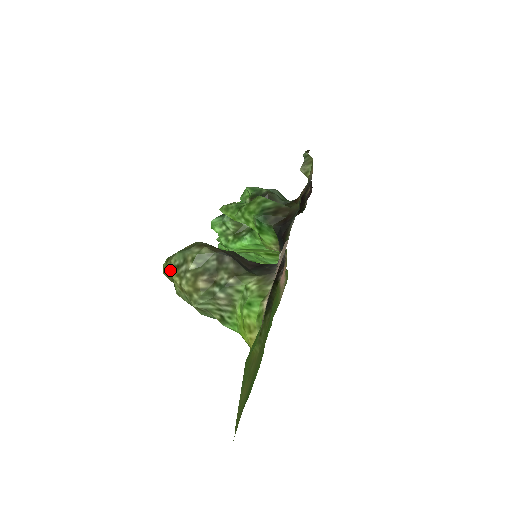
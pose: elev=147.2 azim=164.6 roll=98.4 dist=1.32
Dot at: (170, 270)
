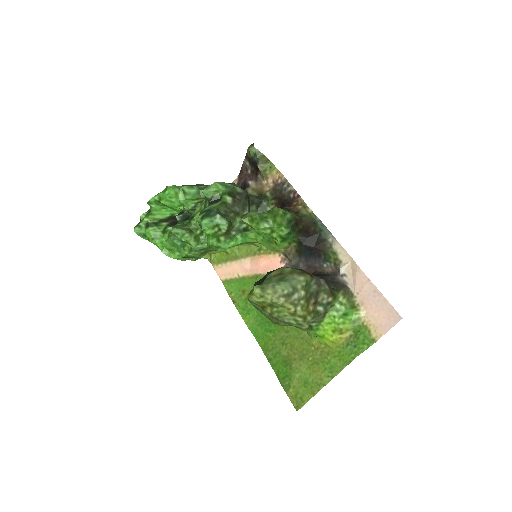
Dot at: (277, 299)
